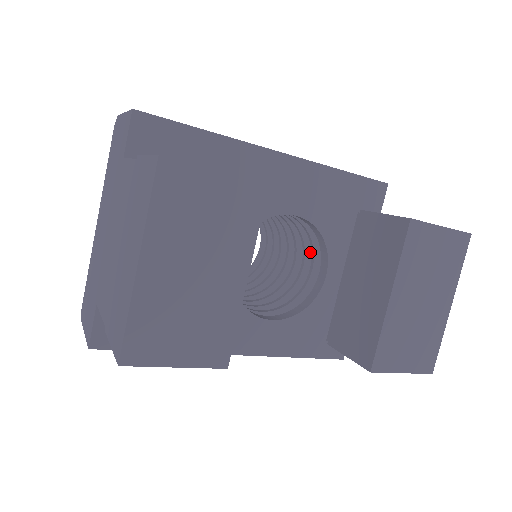
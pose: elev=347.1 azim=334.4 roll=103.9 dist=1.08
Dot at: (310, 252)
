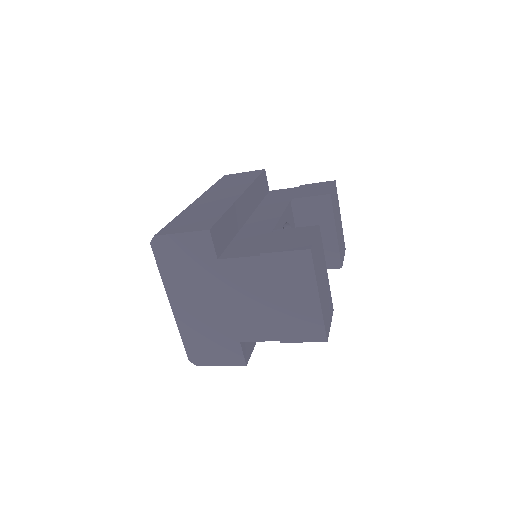
Dot at: occluded
